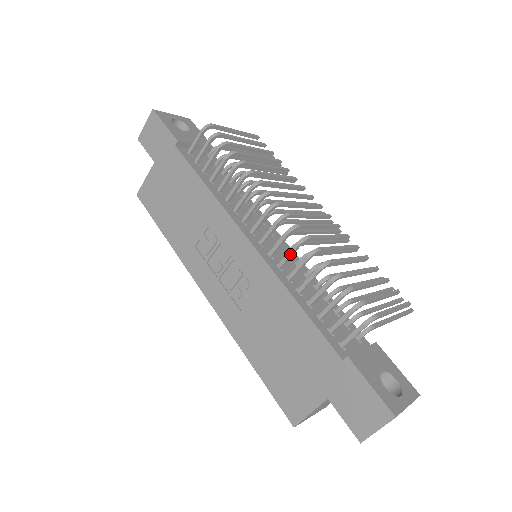
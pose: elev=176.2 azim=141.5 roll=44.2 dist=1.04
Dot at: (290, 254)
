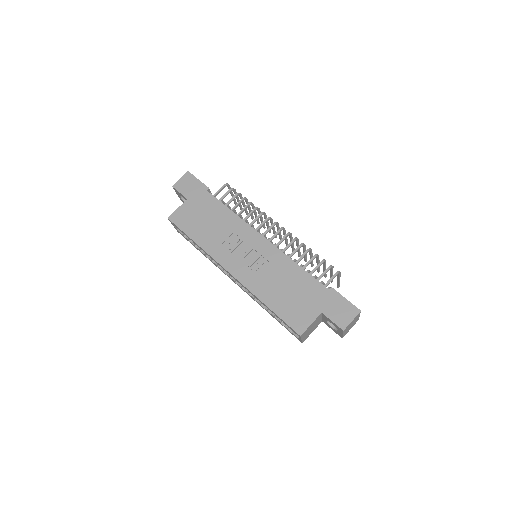
Dot at: (289, 245)
